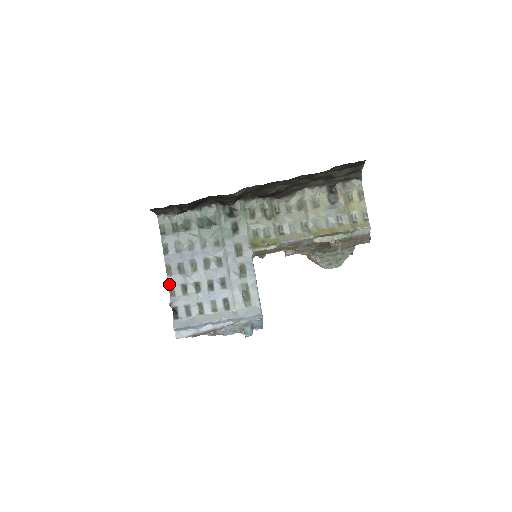
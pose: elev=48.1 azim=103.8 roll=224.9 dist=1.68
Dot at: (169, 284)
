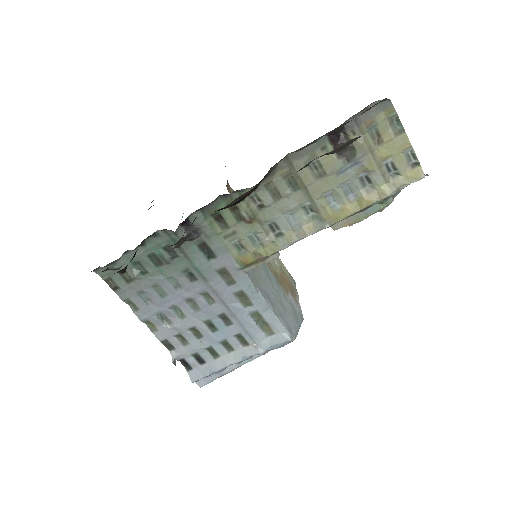
Dot at: (160, 340)
